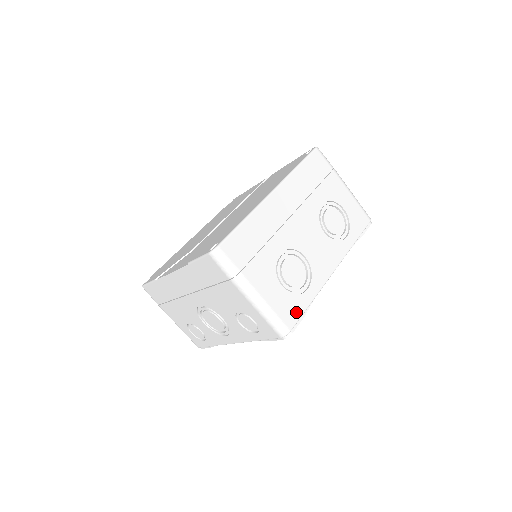
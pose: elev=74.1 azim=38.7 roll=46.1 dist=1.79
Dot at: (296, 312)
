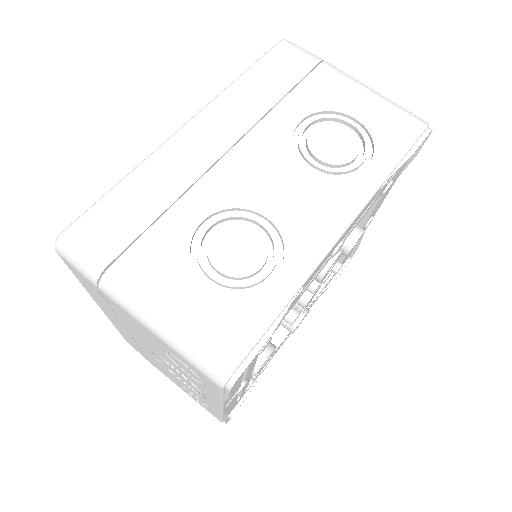
Dot at: (247, 328)
